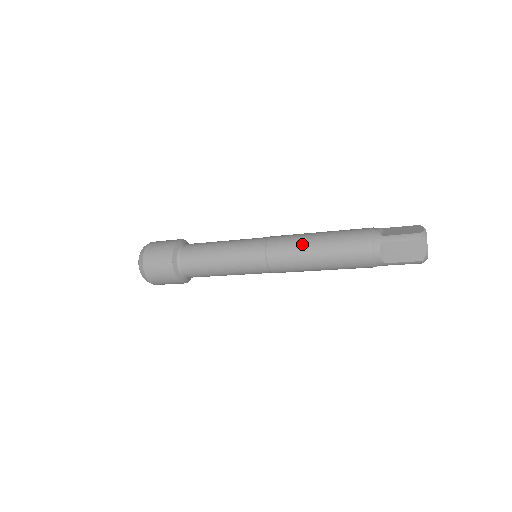
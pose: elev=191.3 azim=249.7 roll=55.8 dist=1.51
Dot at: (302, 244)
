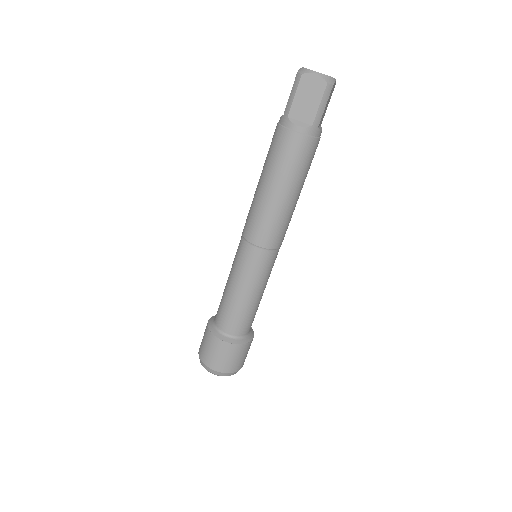
Dot at: occluded
